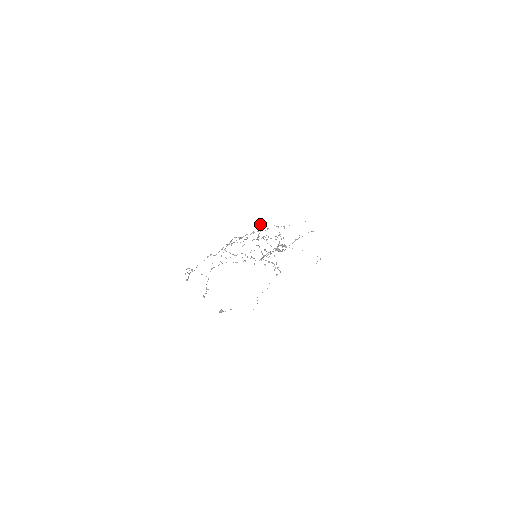
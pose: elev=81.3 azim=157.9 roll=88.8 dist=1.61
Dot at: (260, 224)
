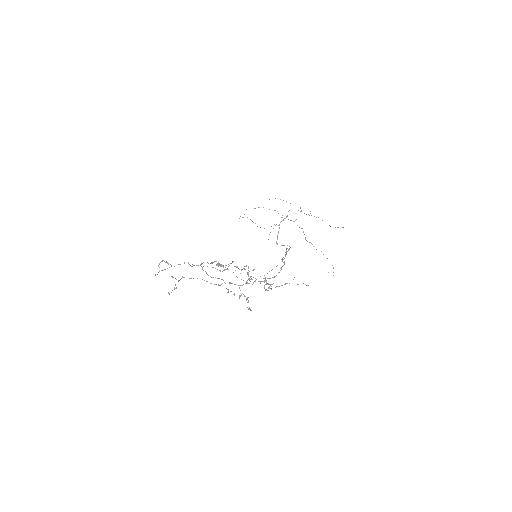
Dot at: occluded
